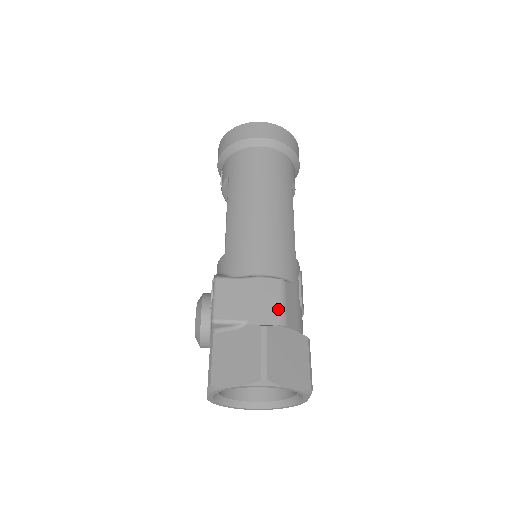
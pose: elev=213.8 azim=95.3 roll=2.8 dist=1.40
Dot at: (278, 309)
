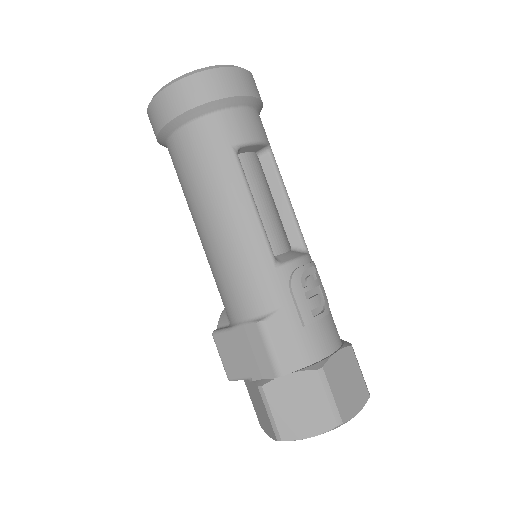
Dot at: (268, 360)
